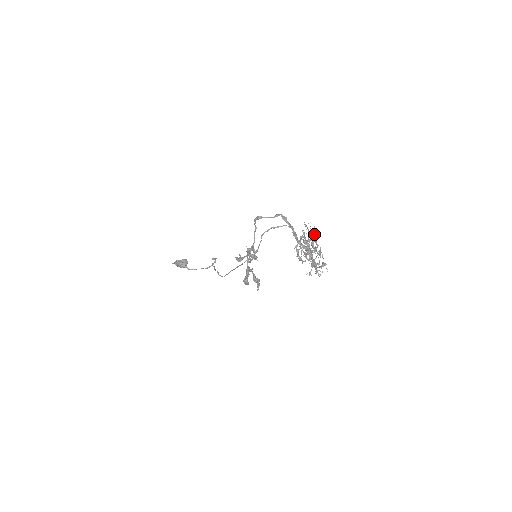
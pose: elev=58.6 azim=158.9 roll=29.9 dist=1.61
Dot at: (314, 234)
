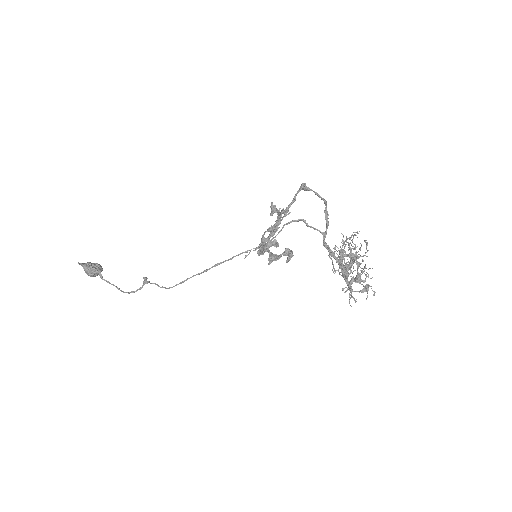
Dot at: occluded
